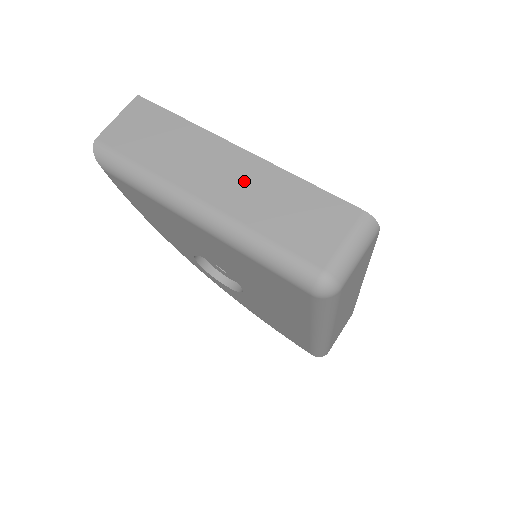
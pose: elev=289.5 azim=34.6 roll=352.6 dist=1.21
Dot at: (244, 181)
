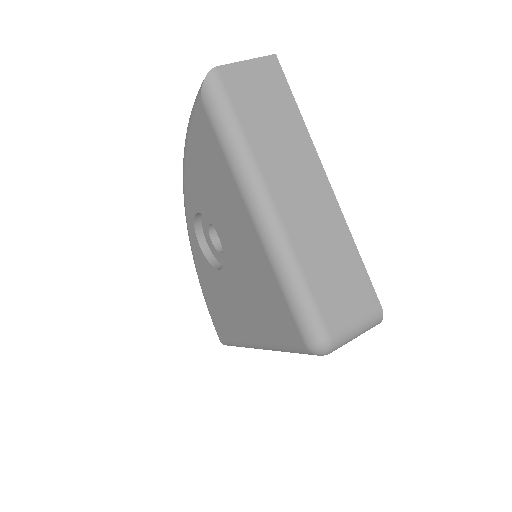
Dot at: (316, 216)
